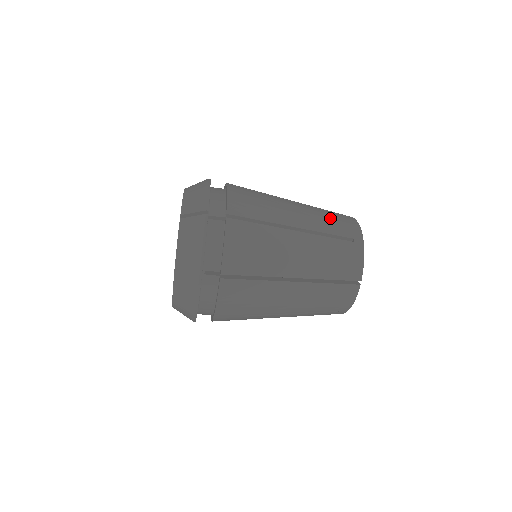
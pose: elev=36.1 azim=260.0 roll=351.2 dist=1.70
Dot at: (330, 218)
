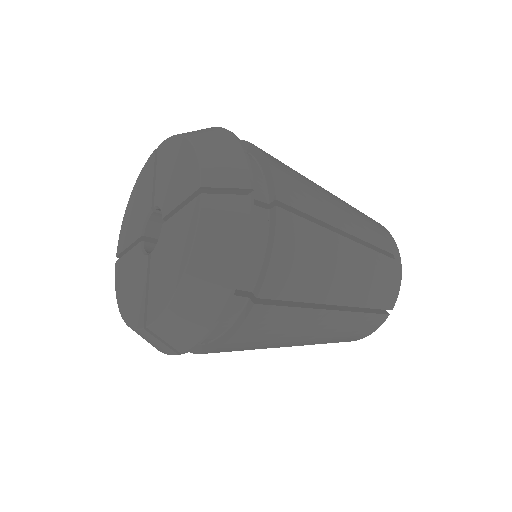
Dot at: (369, 222)
